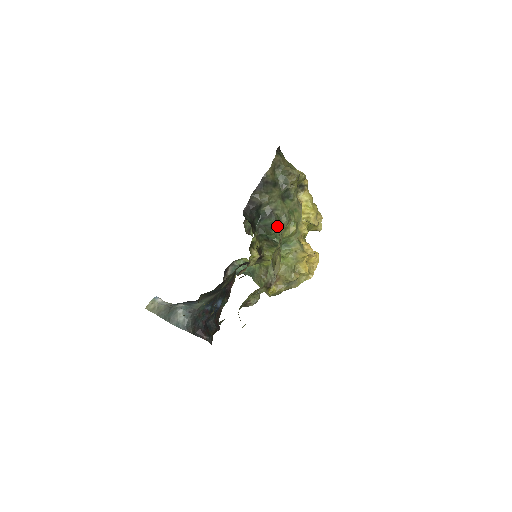
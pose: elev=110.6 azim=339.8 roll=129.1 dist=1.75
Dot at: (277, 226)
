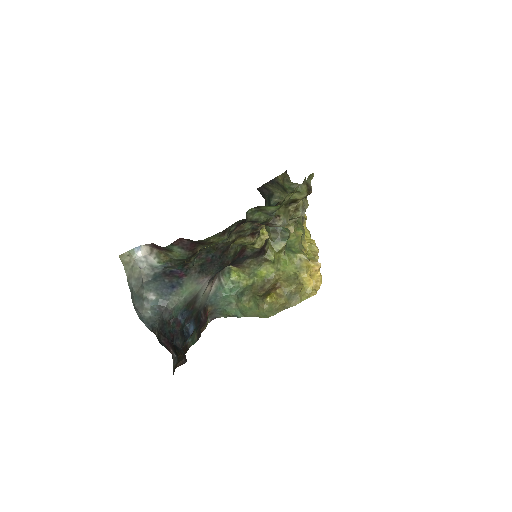
Dot at: occluded
